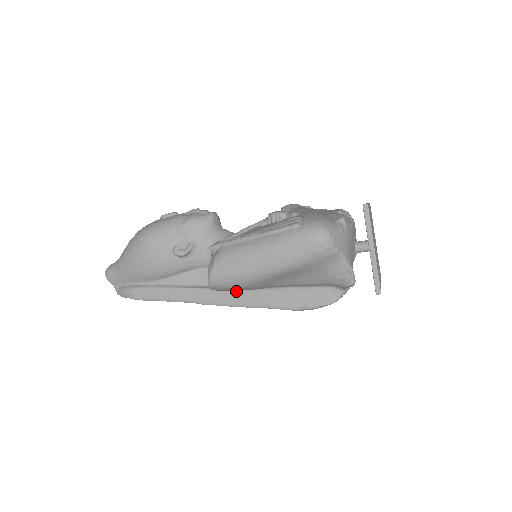
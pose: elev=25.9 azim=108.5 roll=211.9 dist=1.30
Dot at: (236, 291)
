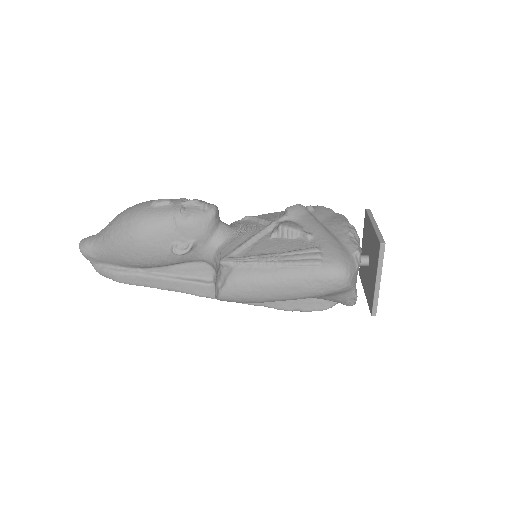
Dot at: occluded
